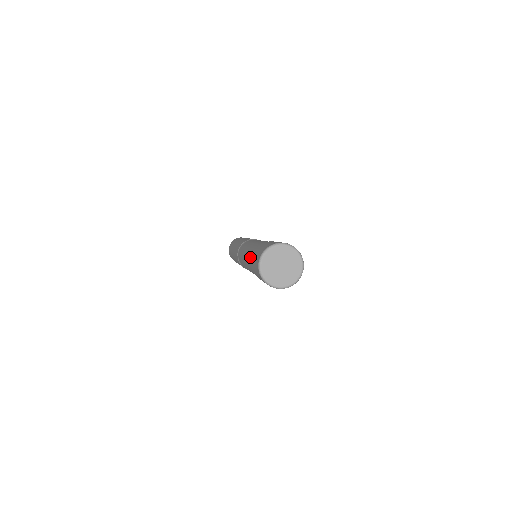
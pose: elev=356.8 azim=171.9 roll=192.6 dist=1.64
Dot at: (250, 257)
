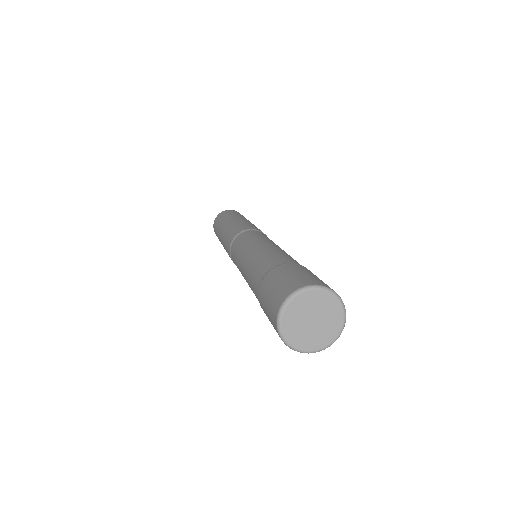
Dot at: occluded
